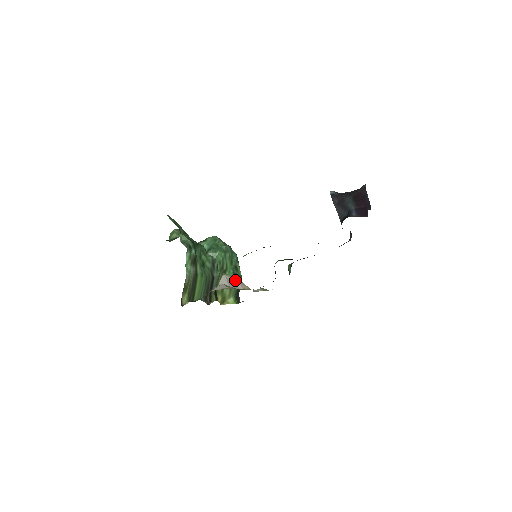
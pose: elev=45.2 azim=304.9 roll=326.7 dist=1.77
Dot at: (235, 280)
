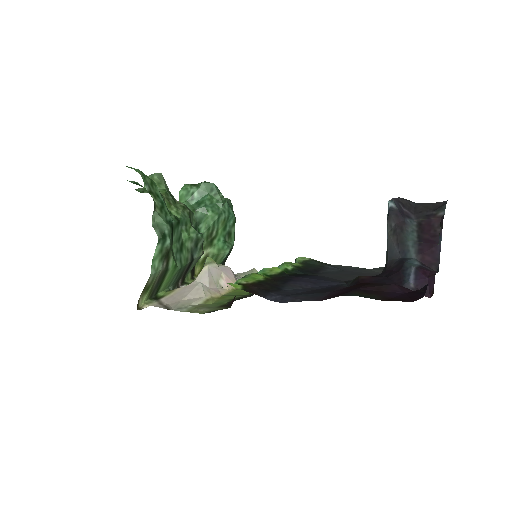
Dot at: (221, 270)
